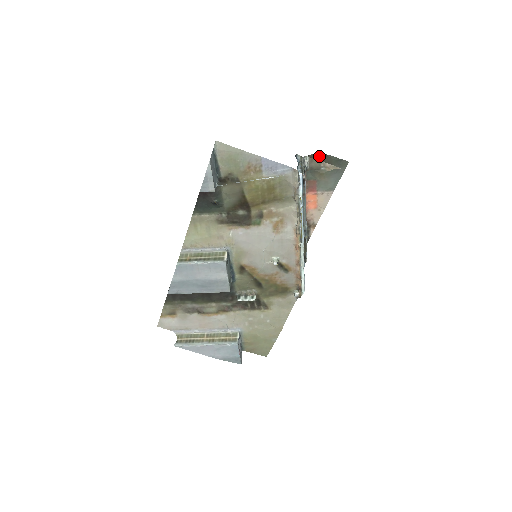
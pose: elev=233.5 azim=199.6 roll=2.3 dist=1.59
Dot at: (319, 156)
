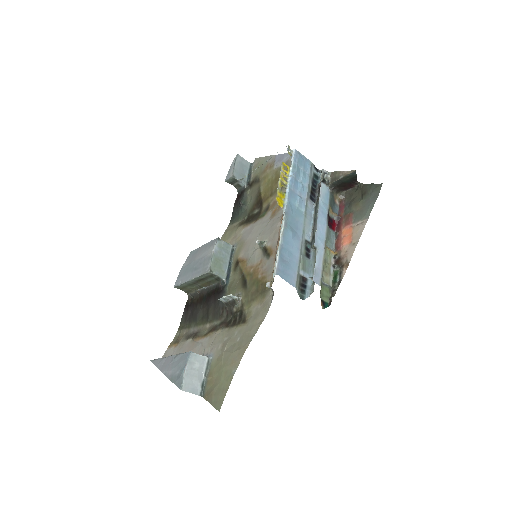
Dot at: (357, 189)
